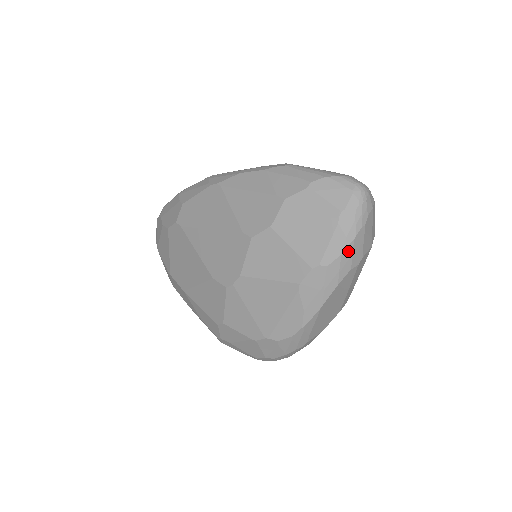
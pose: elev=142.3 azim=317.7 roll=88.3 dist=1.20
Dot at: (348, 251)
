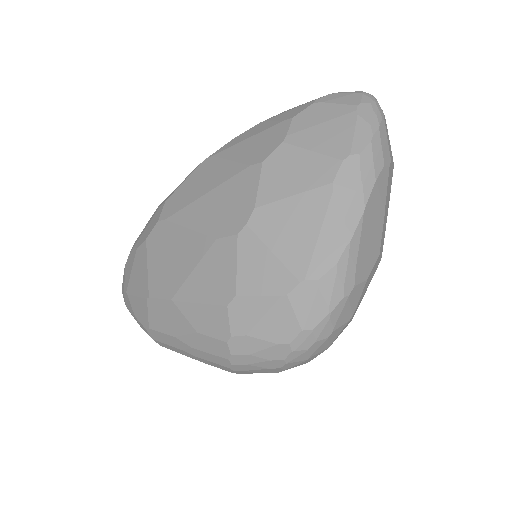
Dot at: (376, 140)
